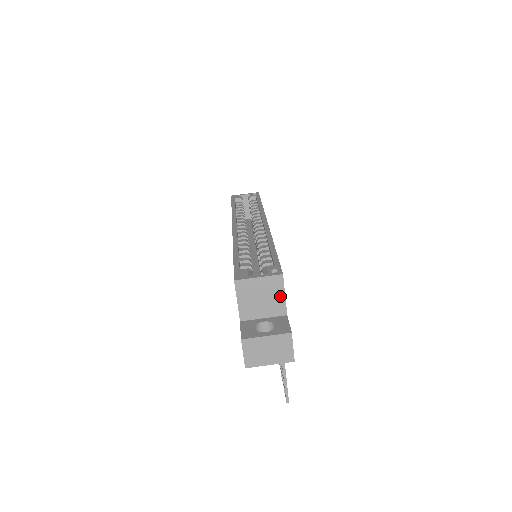
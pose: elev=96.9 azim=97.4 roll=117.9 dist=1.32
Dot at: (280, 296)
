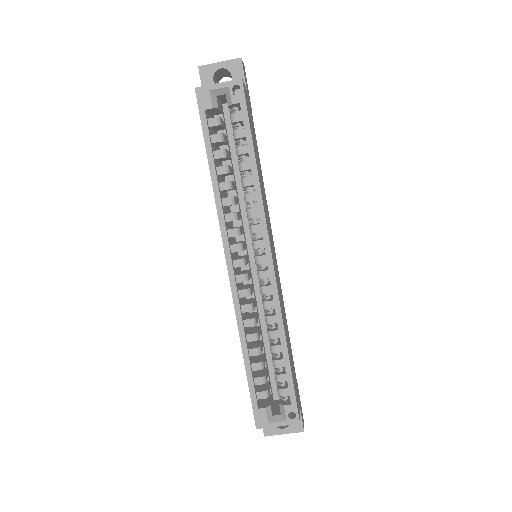
Dot at: occluded
